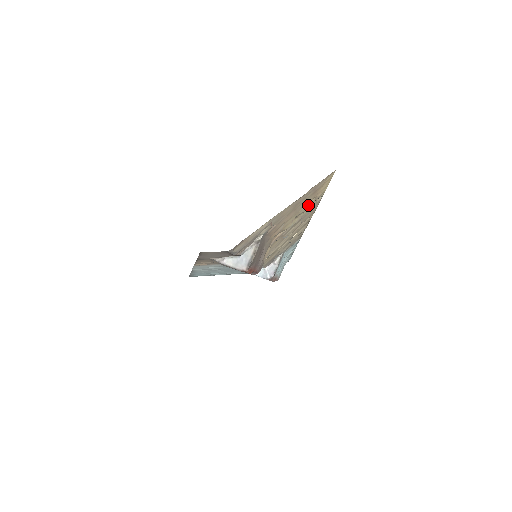
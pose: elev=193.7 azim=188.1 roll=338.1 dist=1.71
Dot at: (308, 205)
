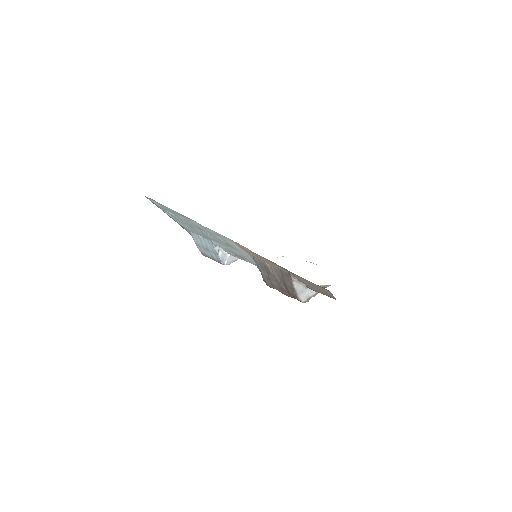
Dot at: occluded
